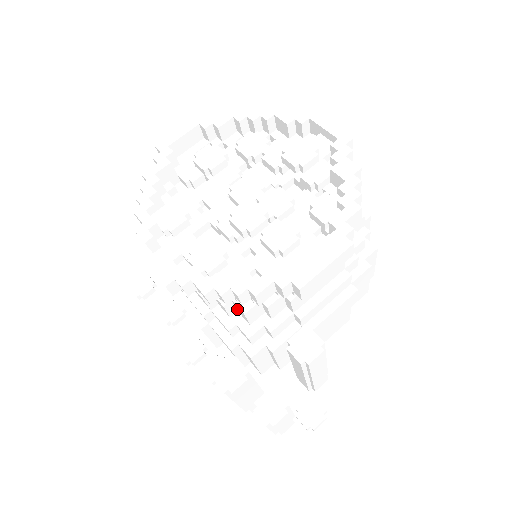
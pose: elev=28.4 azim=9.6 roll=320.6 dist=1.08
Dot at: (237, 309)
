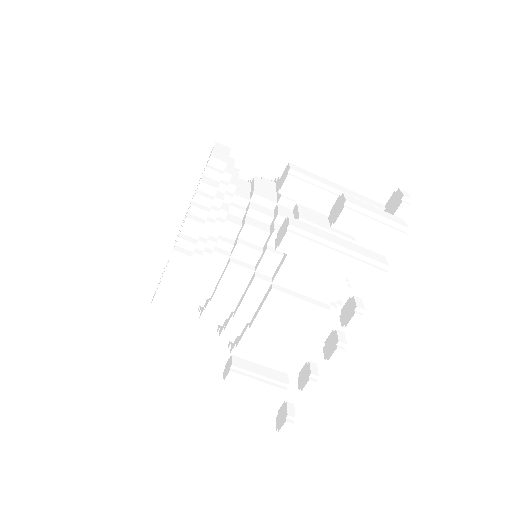
Dot at: (255, 243)
